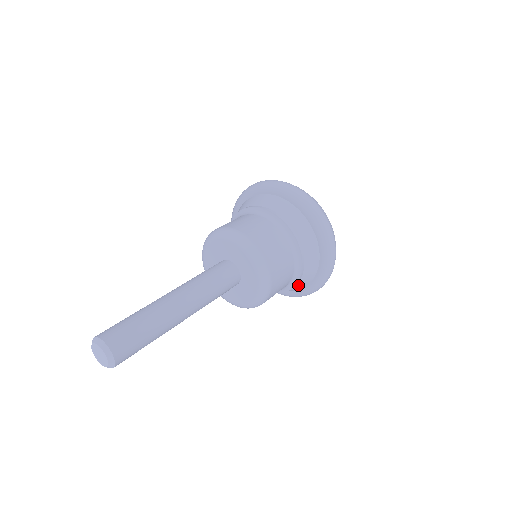
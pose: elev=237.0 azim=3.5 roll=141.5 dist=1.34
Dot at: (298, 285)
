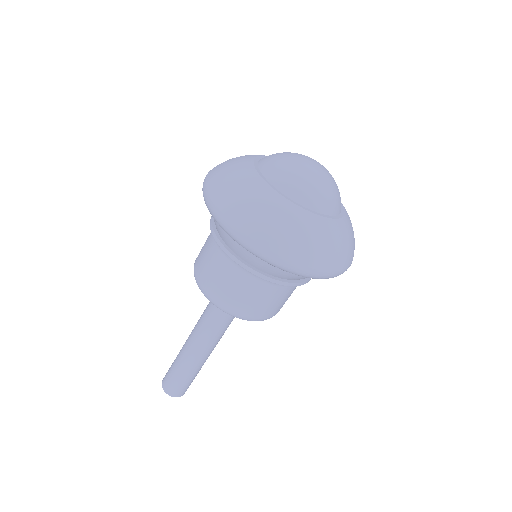
Dot at: occluded
